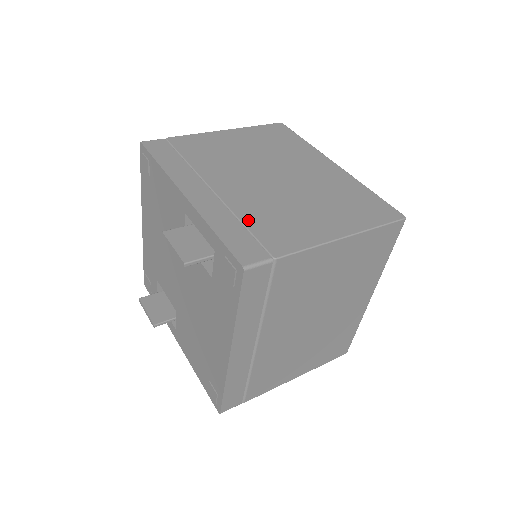
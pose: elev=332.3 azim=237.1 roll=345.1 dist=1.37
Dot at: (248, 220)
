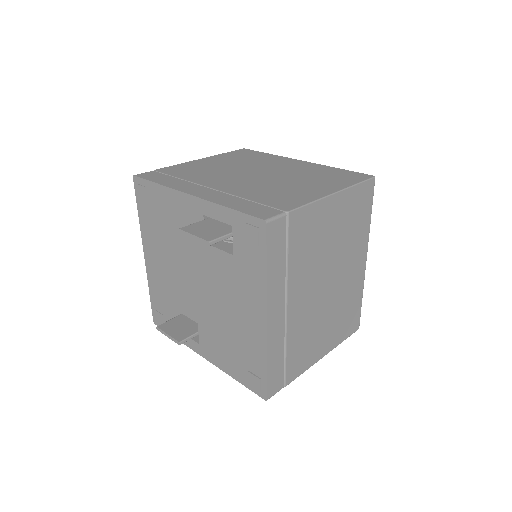
Dot at: (252, 197)
